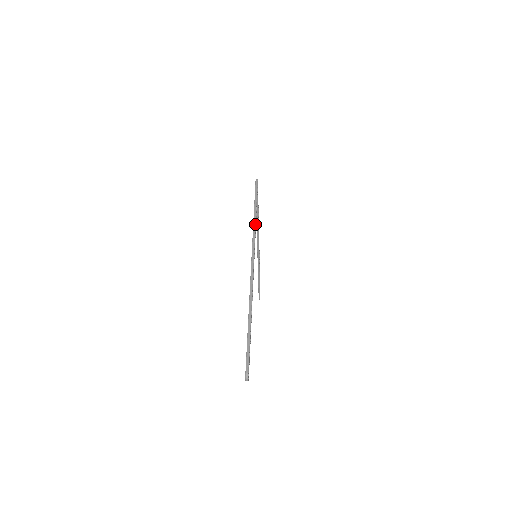
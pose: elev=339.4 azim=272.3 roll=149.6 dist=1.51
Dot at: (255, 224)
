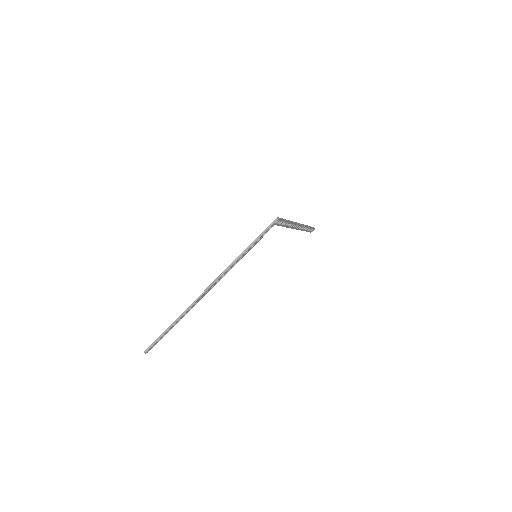
Dot at: (234, 263)
